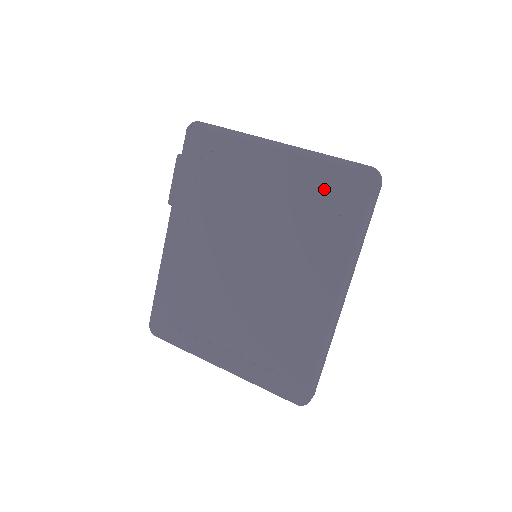
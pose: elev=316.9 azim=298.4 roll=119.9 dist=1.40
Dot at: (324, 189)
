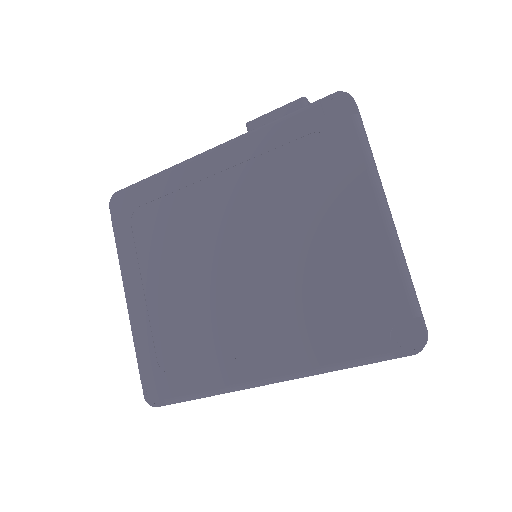
Dot at: (370, 296)
